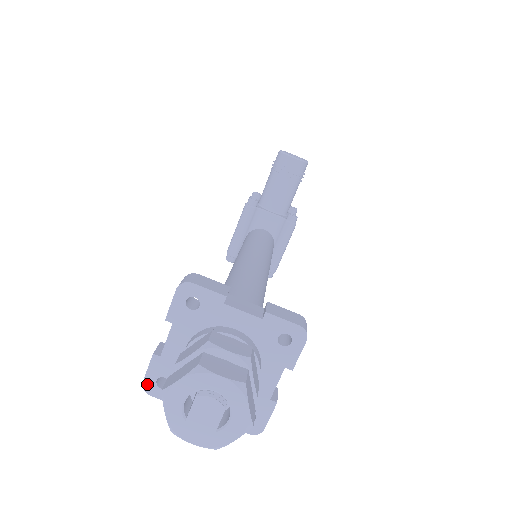
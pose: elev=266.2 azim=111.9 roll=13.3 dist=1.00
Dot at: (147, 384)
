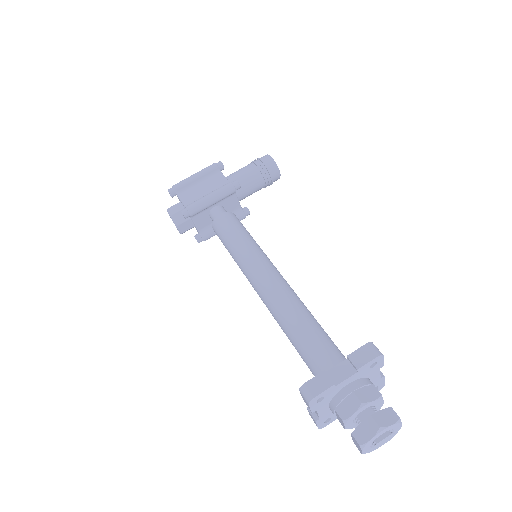
Dot at: (315, 399)
